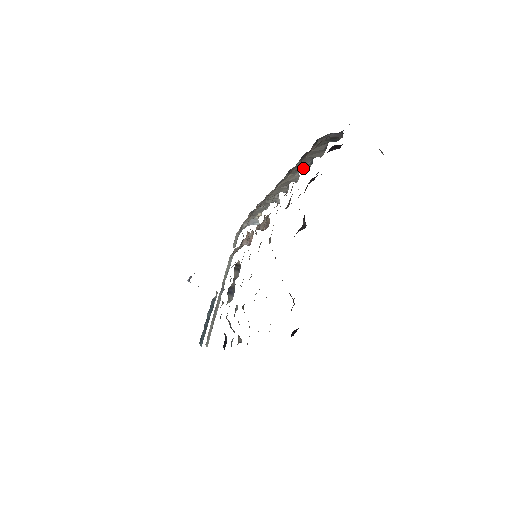
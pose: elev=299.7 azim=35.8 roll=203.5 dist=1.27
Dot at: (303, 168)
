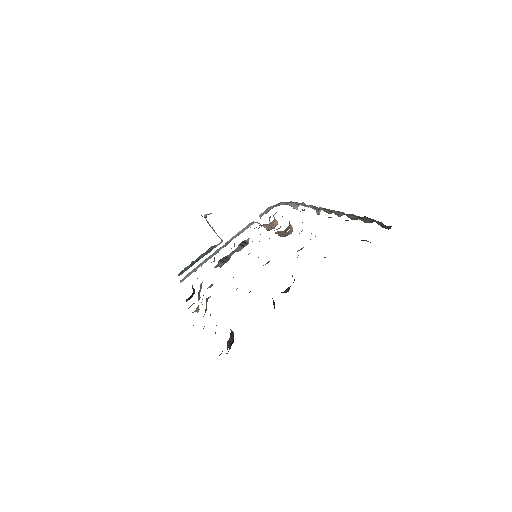
Dot at: (347, 215)
